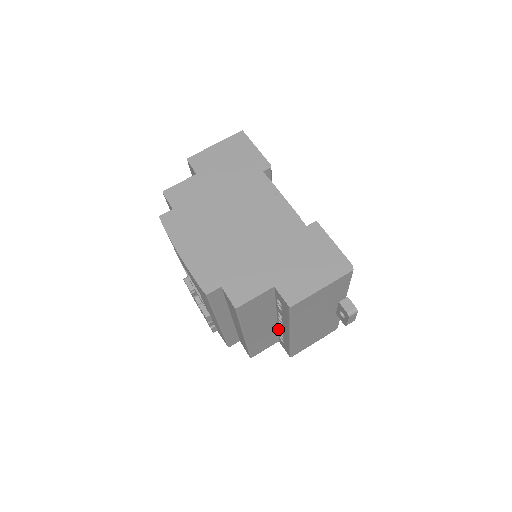
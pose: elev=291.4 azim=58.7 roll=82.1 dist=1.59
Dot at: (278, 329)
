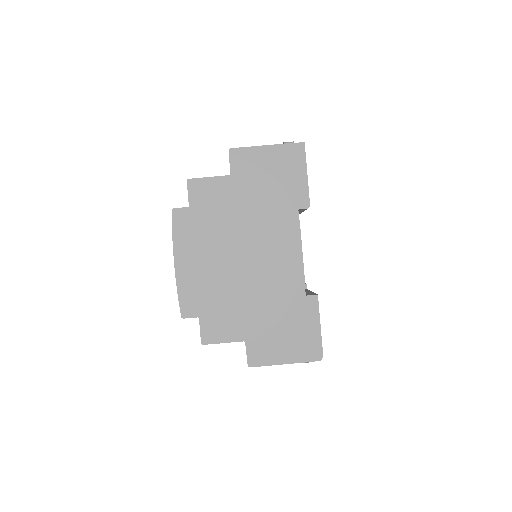
Dot at: occluded
